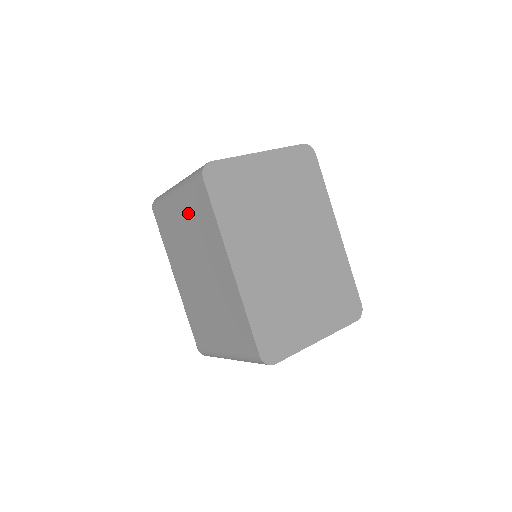
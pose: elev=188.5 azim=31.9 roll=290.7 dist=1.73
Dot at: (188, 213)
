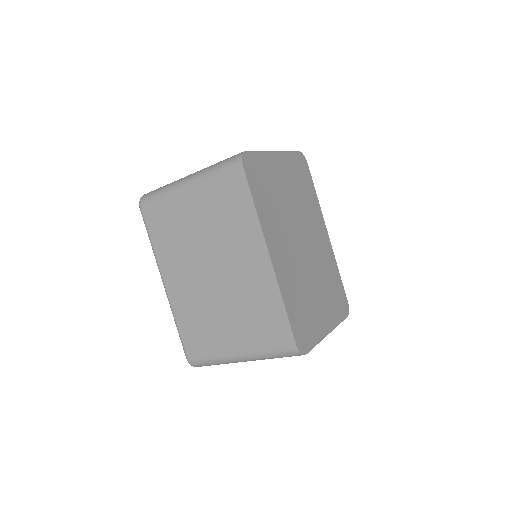
Dot at: (207, 205)
